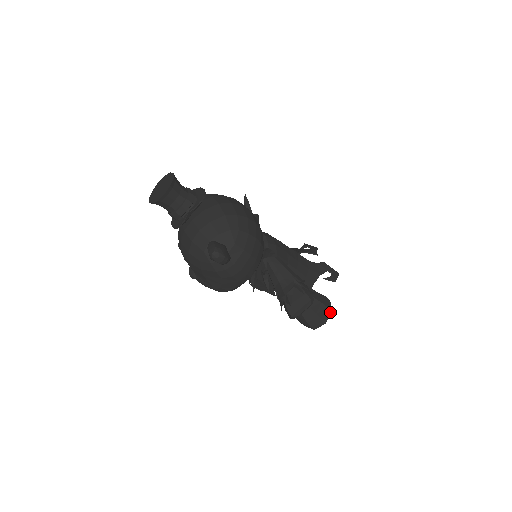
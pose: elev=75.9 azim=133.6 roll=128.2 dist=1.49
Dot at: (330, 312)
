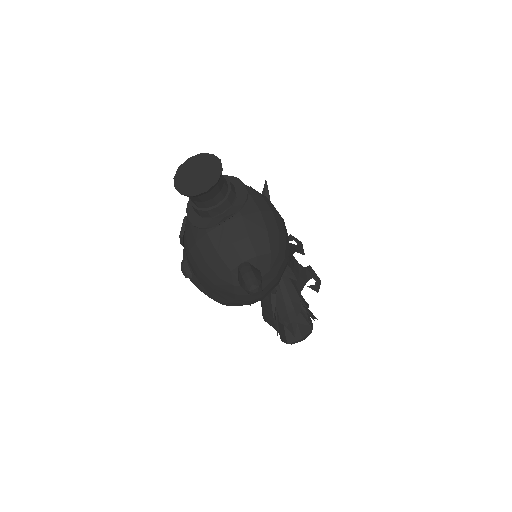
Dot at: occluded
